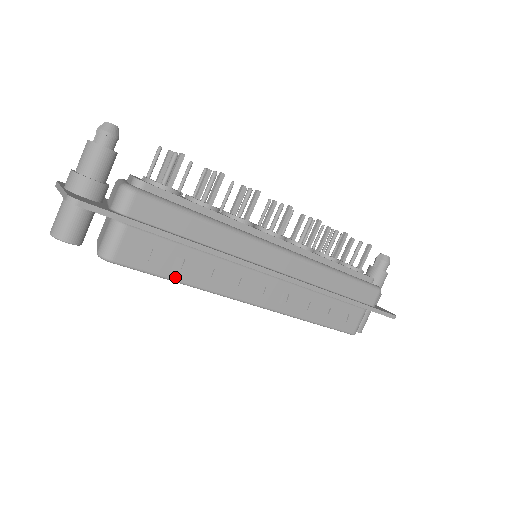
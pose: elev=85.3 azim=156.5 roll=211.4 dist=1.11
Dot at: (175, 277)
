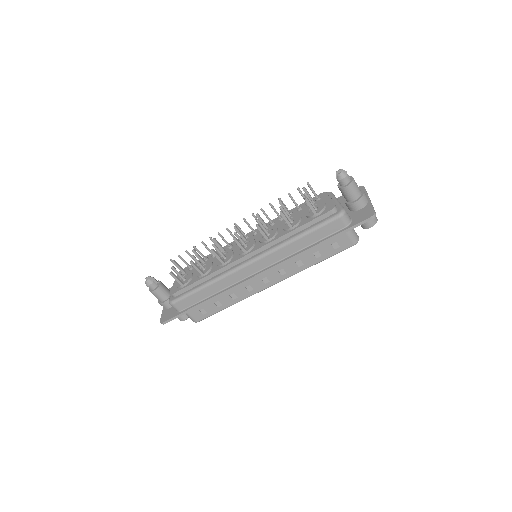
Dot at: (223, 308)
